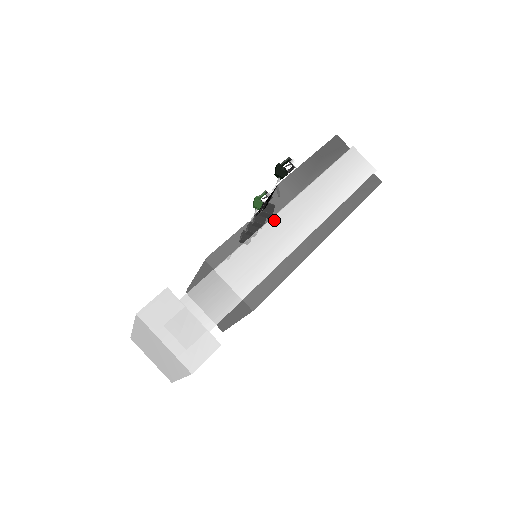
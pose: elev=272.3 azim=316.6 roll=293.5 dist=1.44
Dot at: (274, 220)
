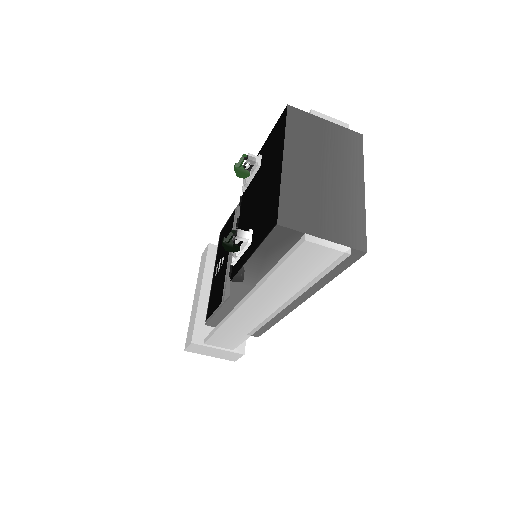
Dot at: (242, 309)
